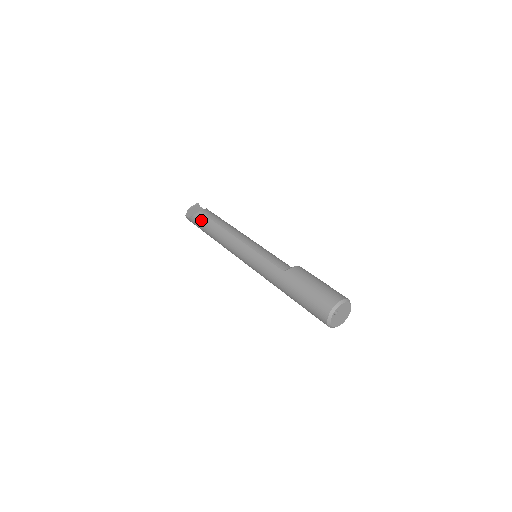
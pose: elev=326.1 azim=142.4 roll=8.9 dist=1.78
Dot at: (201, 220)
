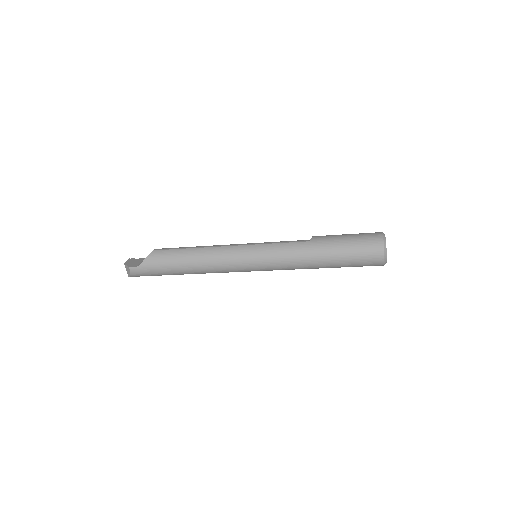
Dot at: (162, 256)
